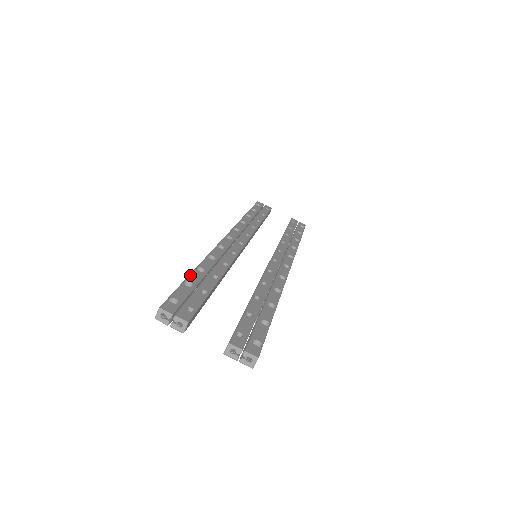
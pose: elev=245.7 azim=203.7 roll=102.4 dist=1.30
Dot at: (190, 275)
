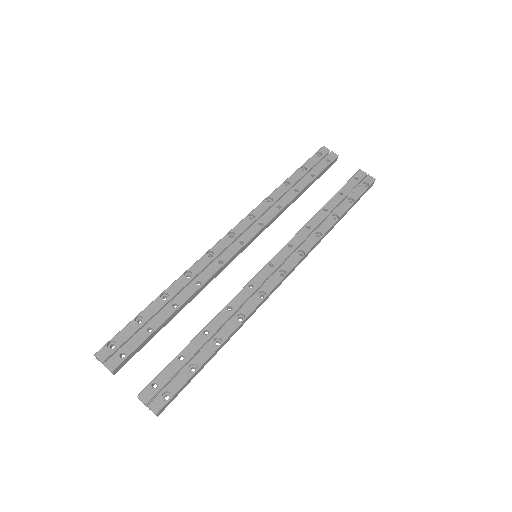
Dot at: (148, 306)
